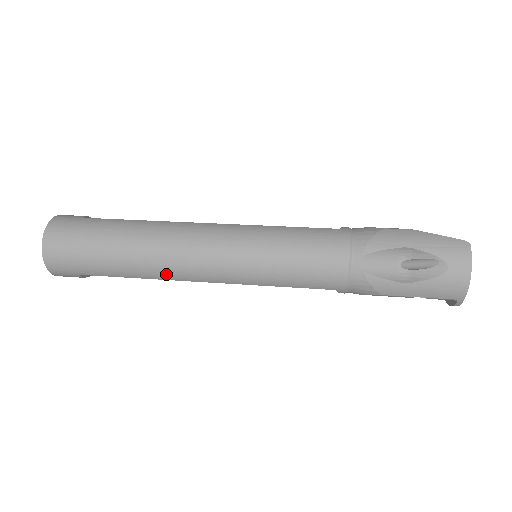
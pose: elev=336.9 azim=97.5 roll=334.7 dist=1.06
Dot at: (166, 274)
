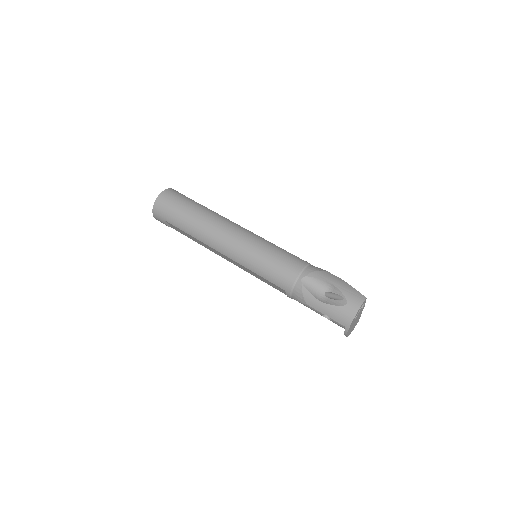
Dot at: (206, 239)
